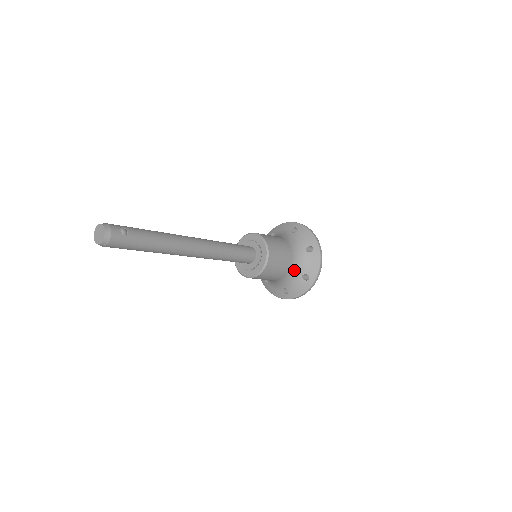
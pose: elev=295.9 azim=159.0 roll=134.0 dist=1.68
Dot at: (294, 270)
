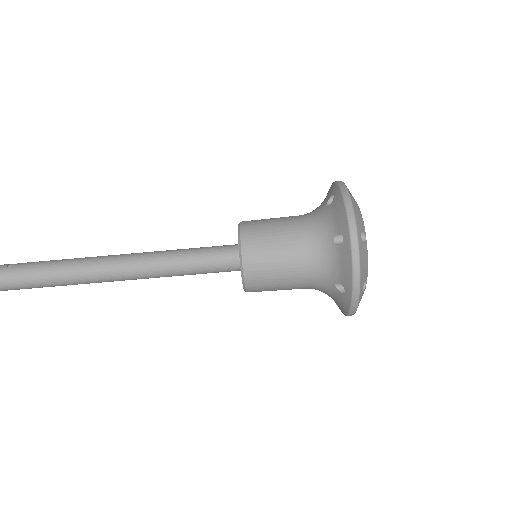
Dot at: (316, 241)
